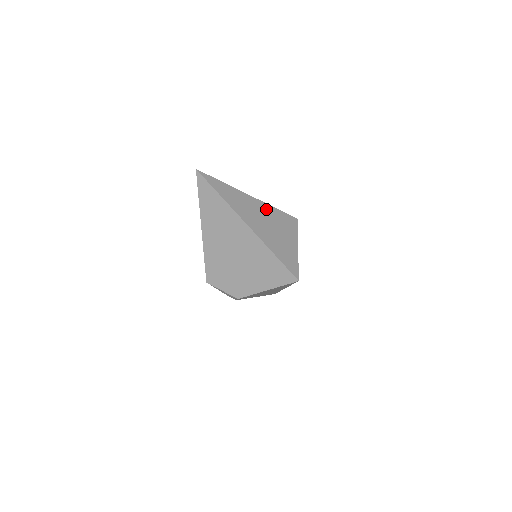
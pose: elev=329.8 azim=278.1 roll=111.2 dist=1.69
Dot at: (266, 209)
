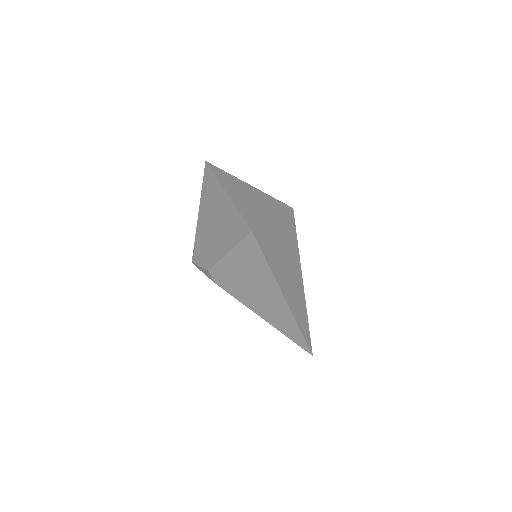
Dot at: (259, 193)
